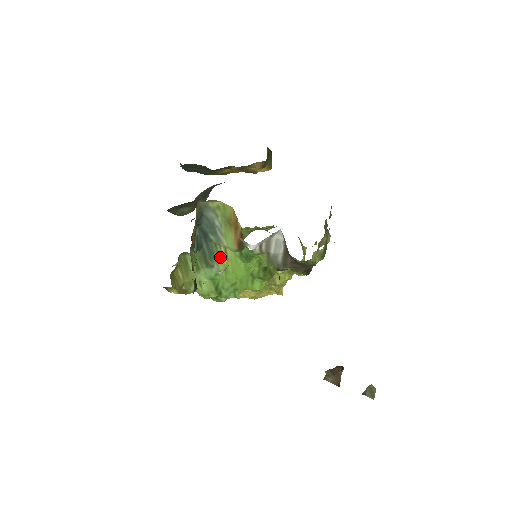
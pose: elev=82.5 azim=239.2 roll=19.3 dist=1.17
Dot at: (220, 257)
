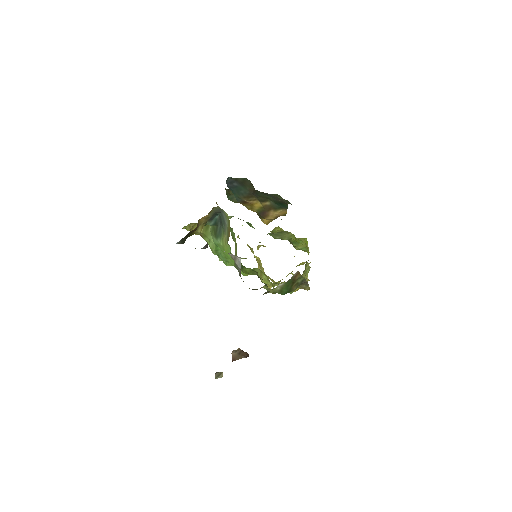
Dot at: (223, 239)
